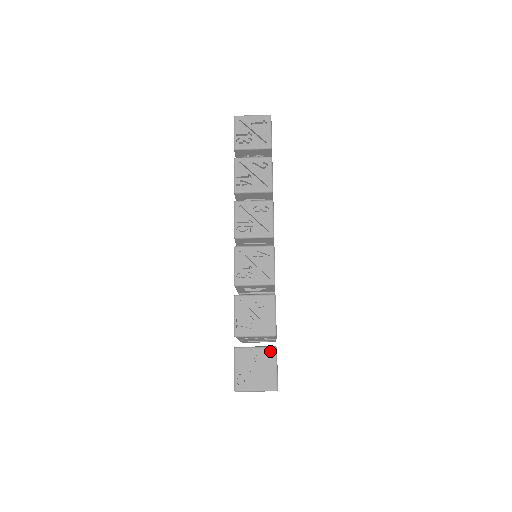
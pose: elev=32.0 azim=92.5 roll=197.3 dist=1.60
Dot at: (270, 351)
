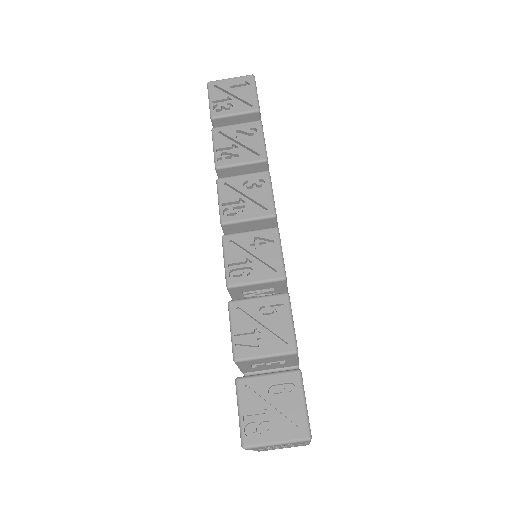
Dot at: (291, 377)
